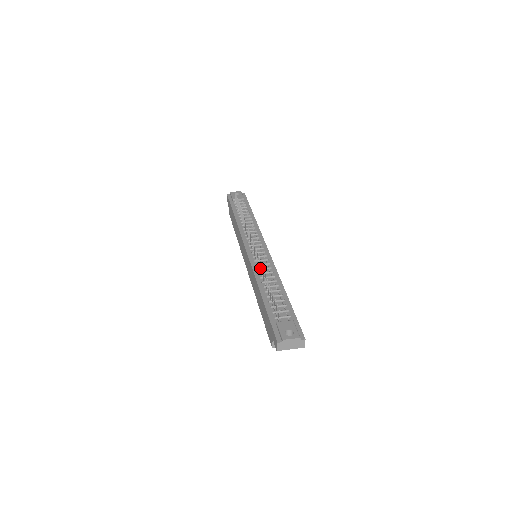
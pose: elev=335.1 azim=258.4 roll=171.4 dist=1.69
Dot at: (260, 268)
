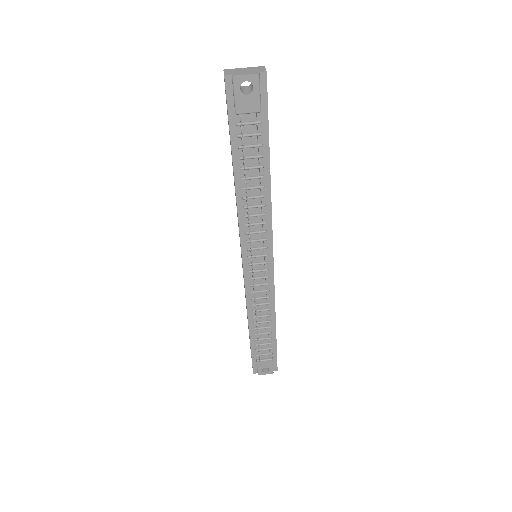
Dot at: occluded
